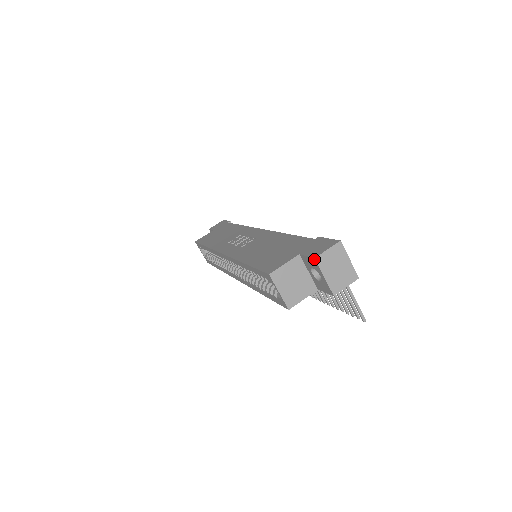
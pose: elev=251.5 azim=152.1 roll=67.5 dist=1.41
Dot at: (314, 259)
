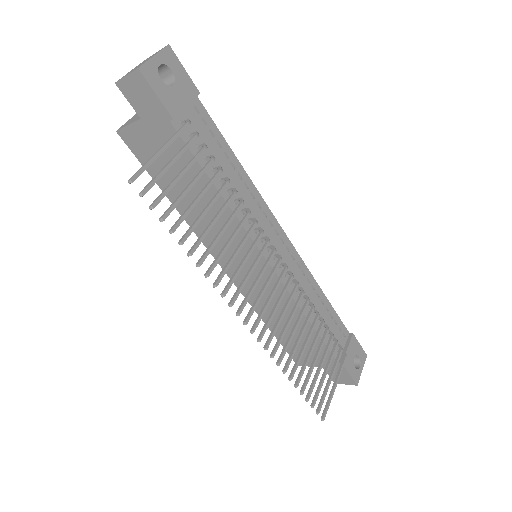
Dot at: occluded
